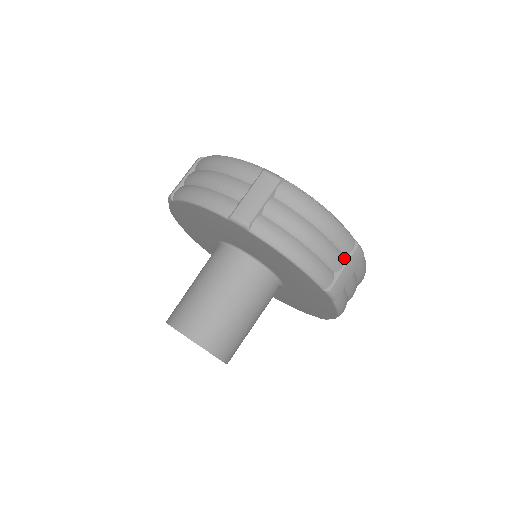
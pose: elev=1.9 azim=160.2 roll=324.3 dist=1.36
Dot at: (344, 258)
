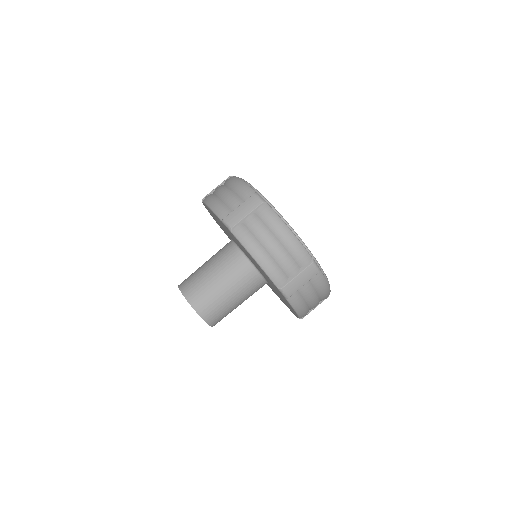
Dot at: occluded
